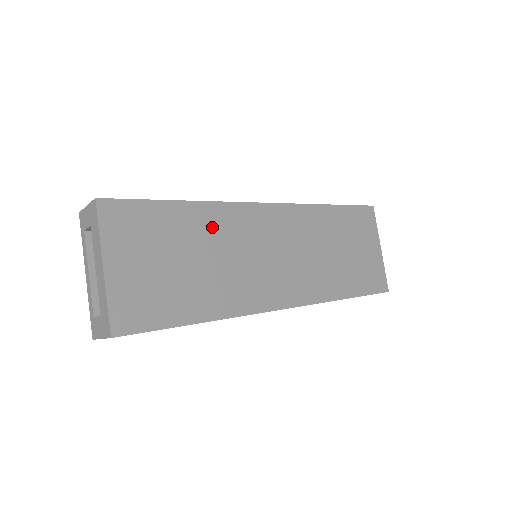
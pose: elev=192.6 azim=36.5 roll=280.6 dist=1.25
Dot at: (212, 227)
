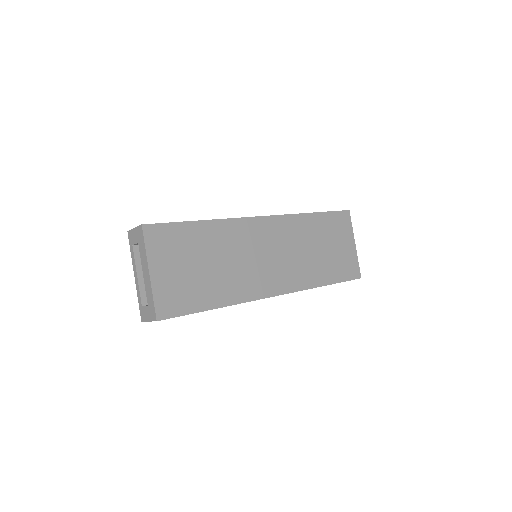
Dot at: (223, 238)
